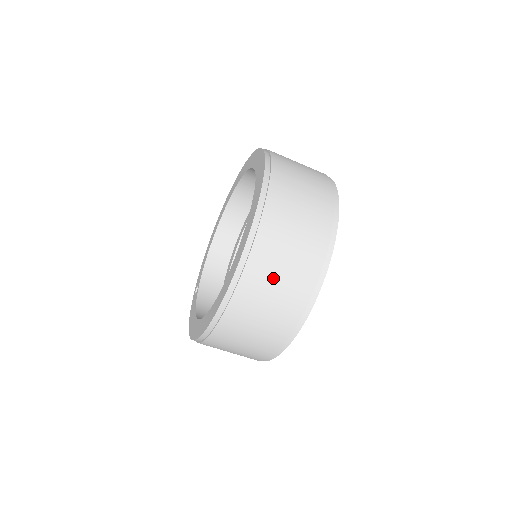
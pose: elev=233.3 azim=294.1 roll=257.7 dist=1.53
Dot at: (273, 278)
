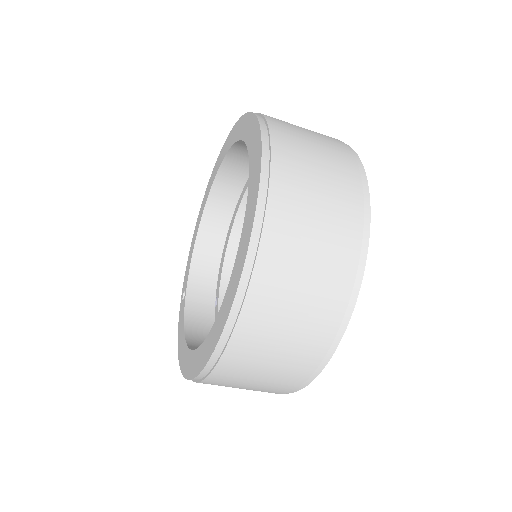
Dot at: (286, 309)
